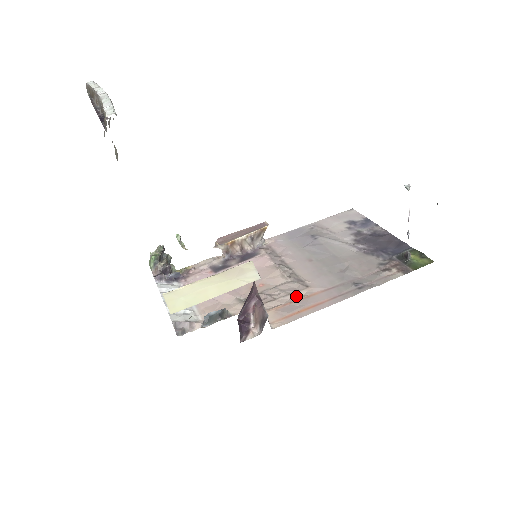
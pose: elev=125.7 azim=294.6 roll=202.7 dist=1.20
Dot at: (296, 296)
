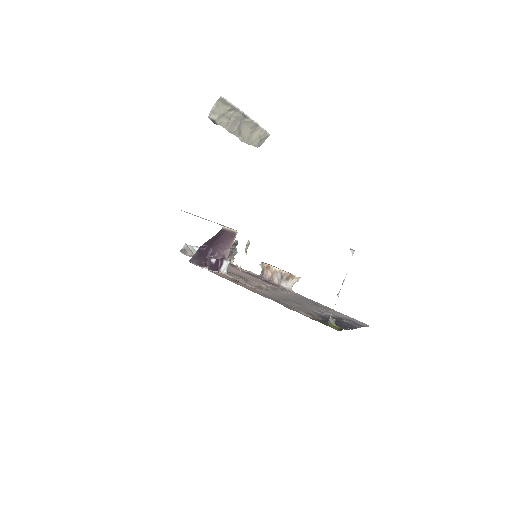
Dot at: (246, 284)
